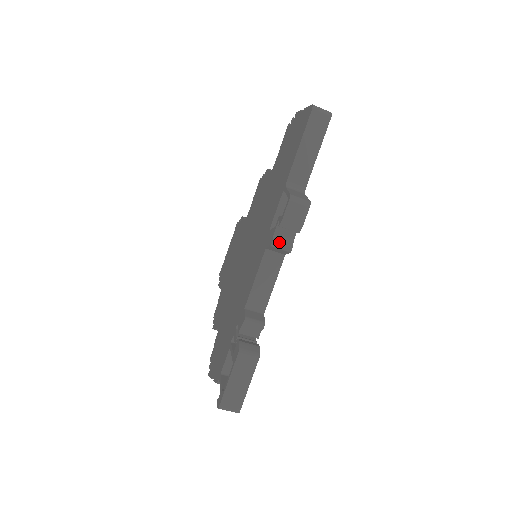
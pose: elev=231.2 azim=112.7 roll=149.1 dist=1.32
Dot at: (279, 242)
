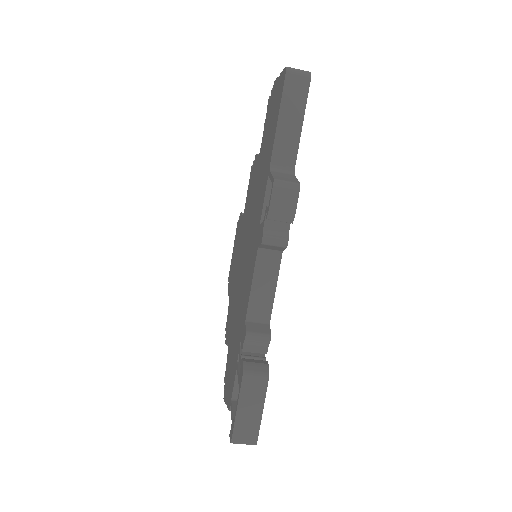
Dot at: (271, 238)
